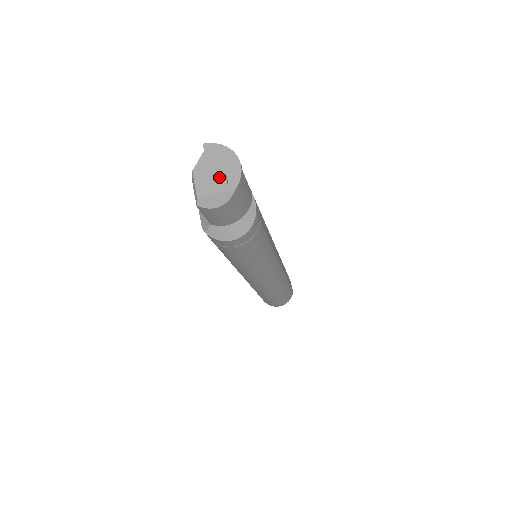
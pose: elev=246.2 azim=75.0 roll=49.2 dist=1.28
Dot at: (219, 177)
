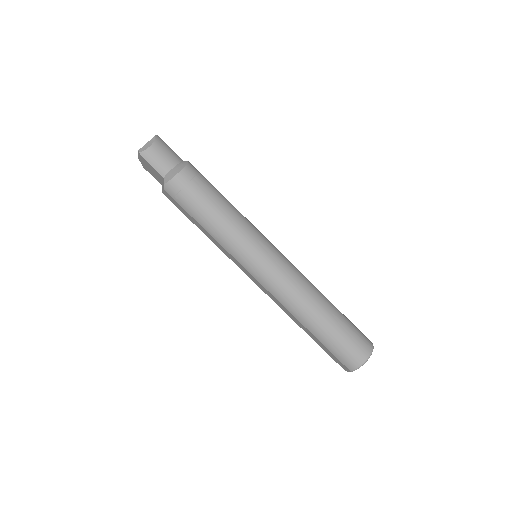
Dot at: occluded
